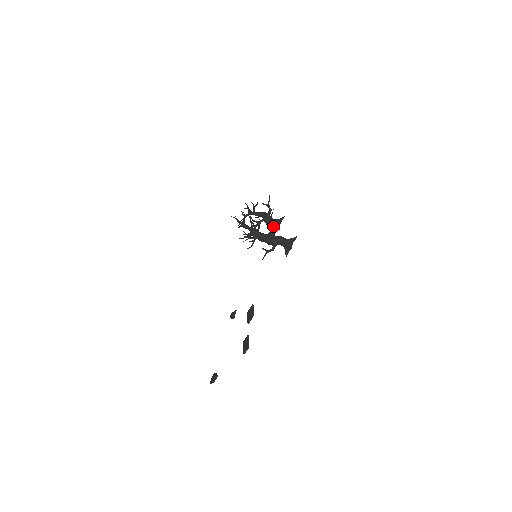
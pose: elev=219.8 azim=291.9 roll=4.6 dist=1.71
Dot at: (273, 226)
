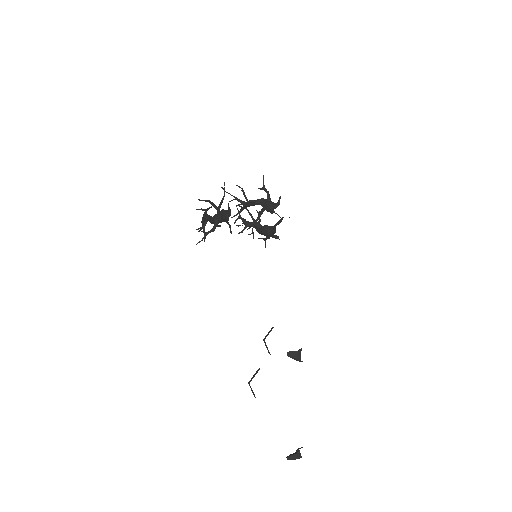
Dot at: occluded
